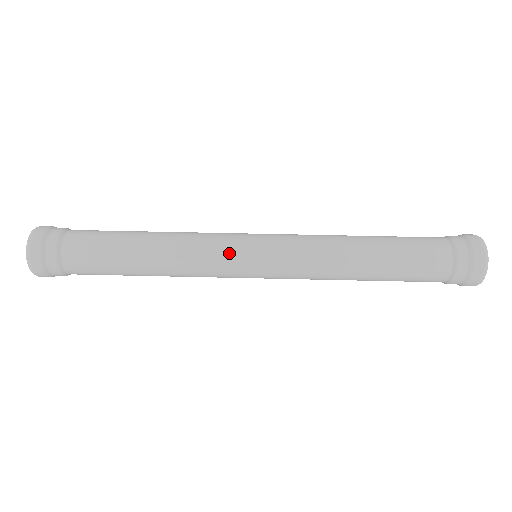
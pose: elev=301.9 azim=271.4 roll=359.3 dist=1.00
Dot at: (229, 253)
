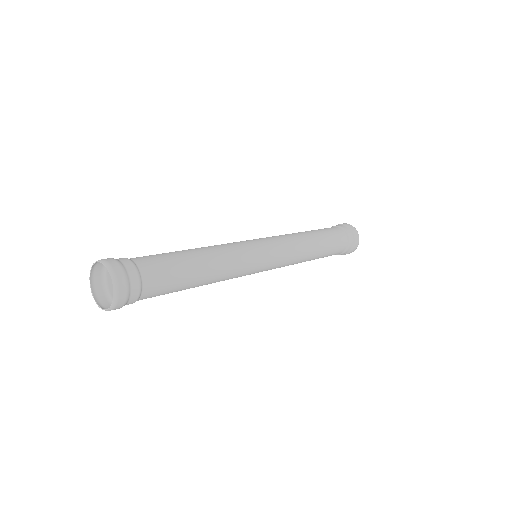
Dot at: occluded
